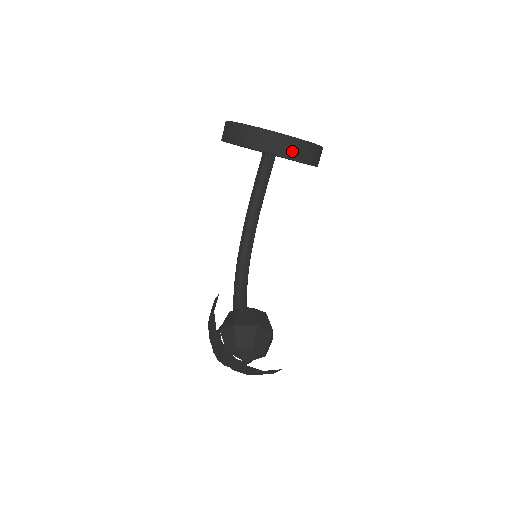
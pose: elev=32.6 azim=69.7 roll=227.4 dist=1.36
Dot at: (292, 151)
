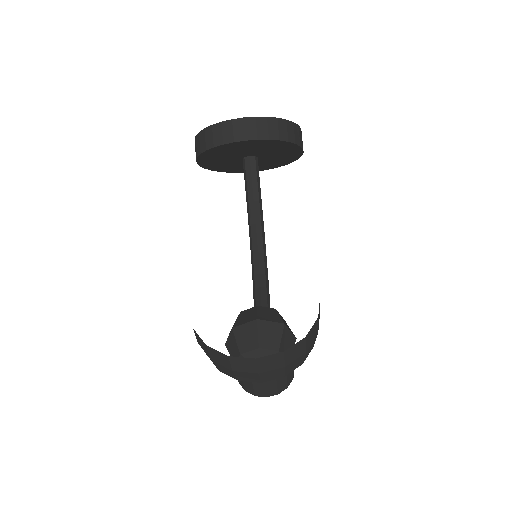
Dot at: (252, 131)
